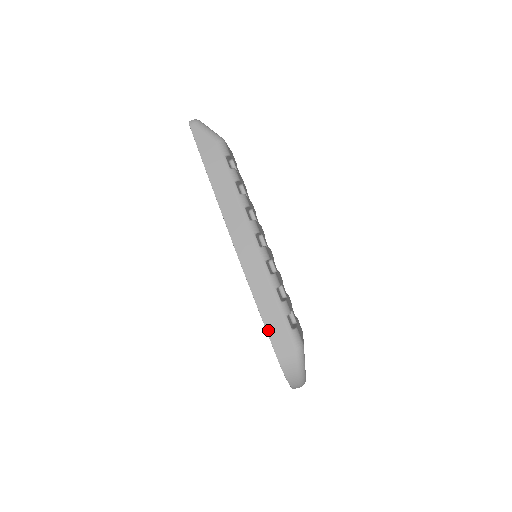
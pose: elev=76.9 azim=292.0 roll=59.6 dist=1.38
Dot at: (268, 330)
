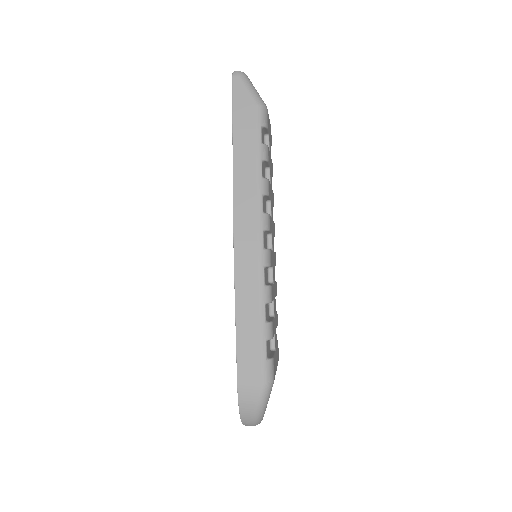
Dot at: (238, 349)
